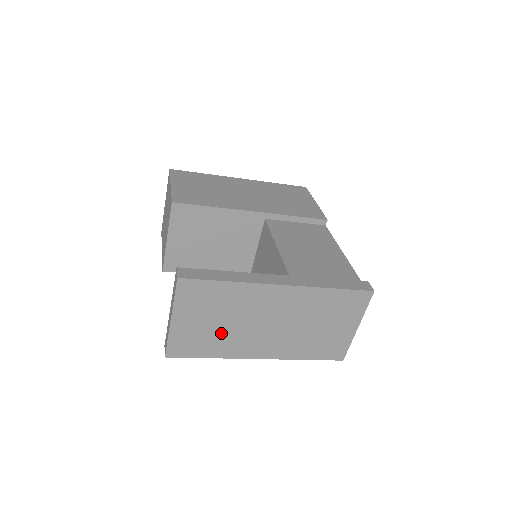
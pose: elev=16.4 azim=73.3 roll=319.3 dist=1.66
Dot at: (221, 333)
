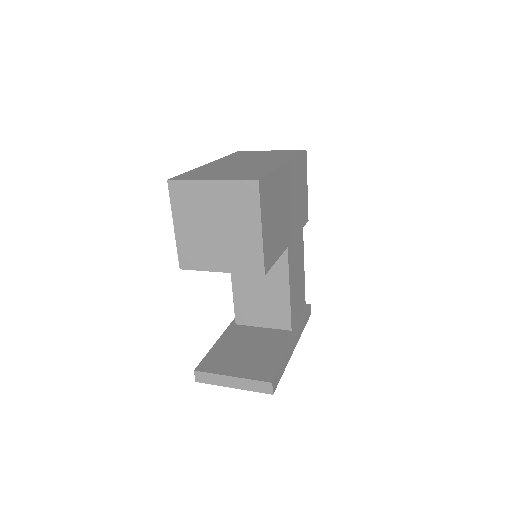
Dot at: occluded
